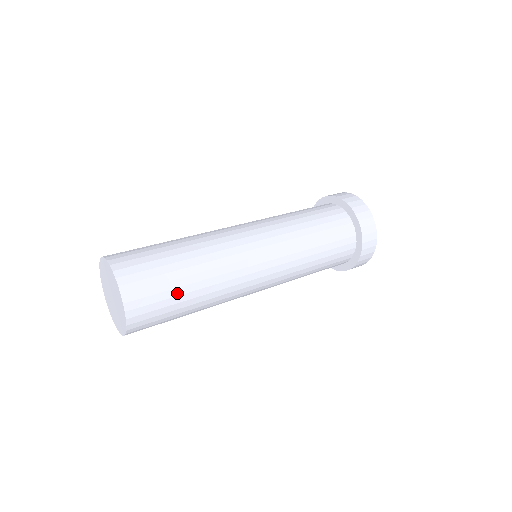
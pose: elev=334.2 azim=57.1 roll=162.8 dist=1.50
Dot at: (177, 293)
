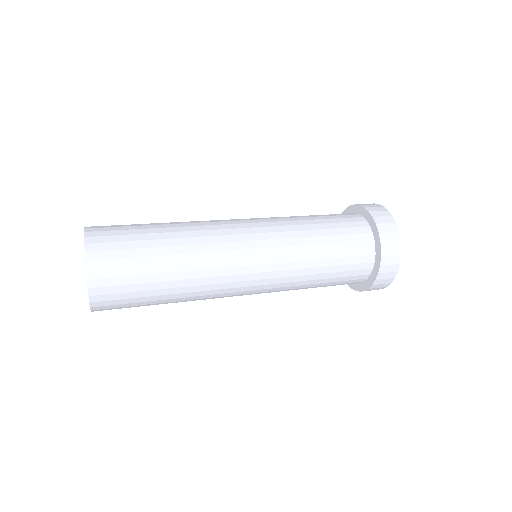
Dot at: (149, 287)
